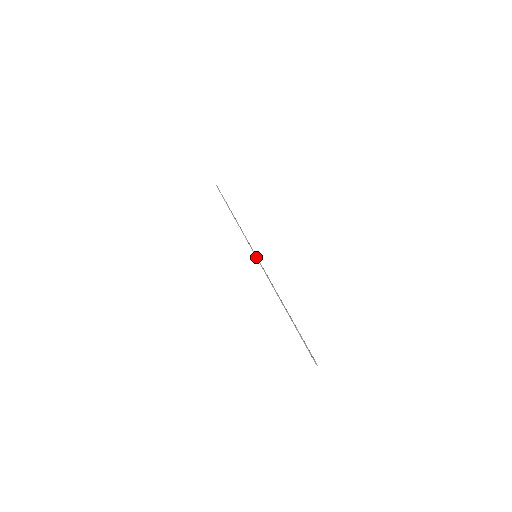
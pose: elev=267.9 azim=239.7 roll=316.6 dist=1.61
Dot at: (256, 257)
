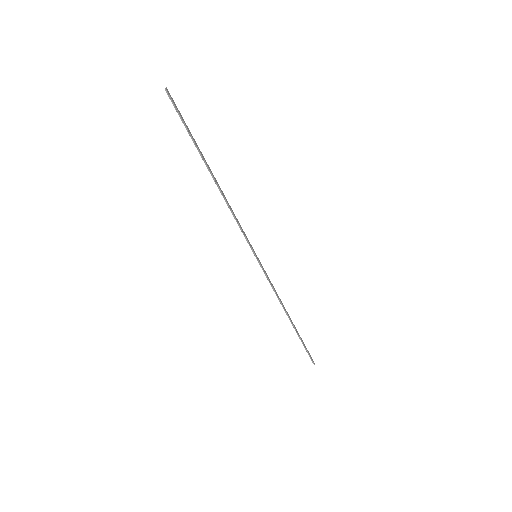
Dot at: occluded
